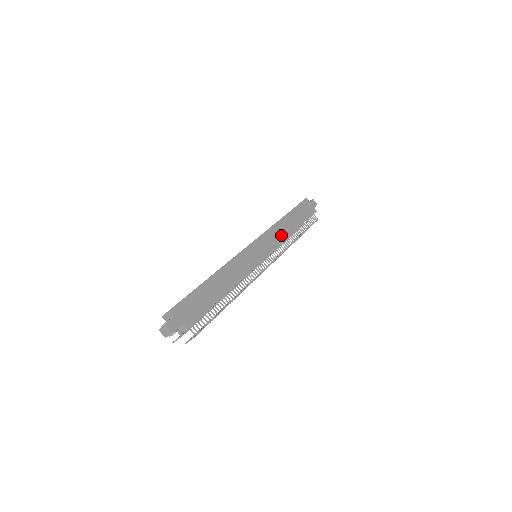
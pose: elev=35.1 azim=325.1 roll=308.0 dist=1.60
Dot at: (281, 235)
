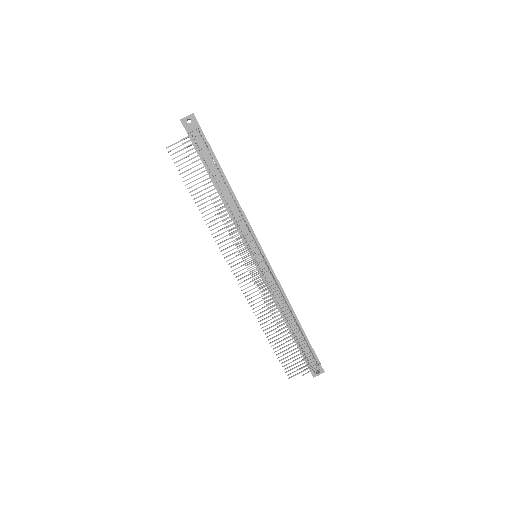
Dot at: occluded
